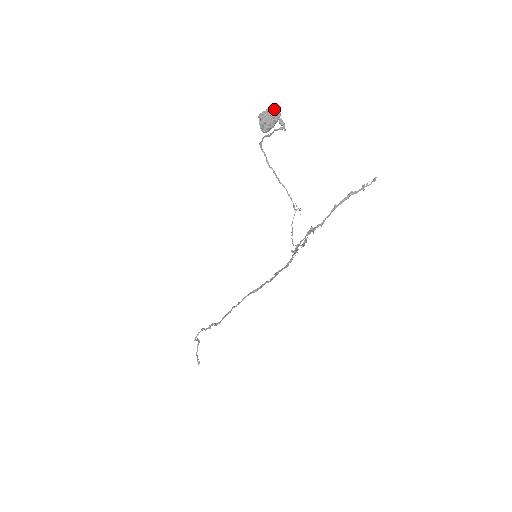
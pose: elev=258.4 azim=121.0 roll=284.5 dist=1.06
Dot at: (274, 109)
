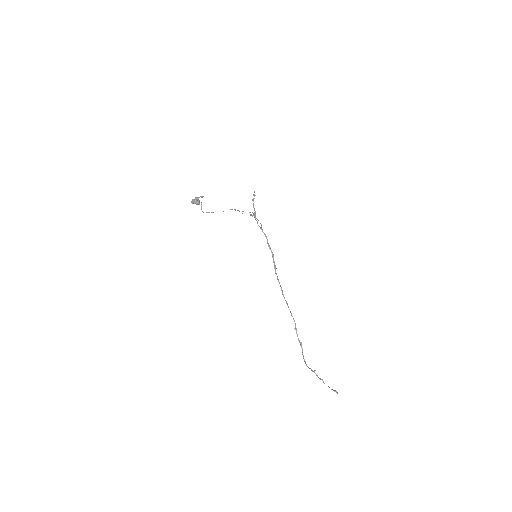
Dot at: (194, 199)
